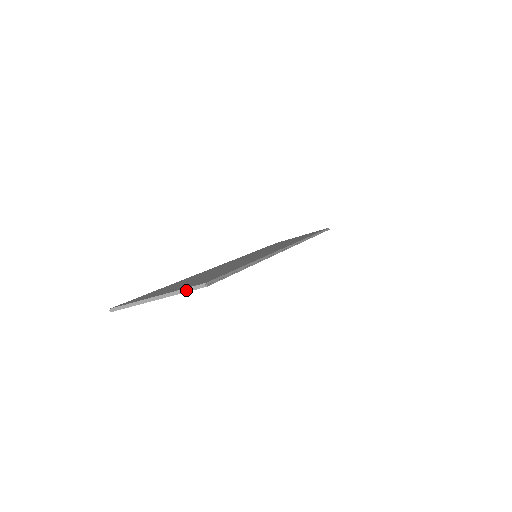
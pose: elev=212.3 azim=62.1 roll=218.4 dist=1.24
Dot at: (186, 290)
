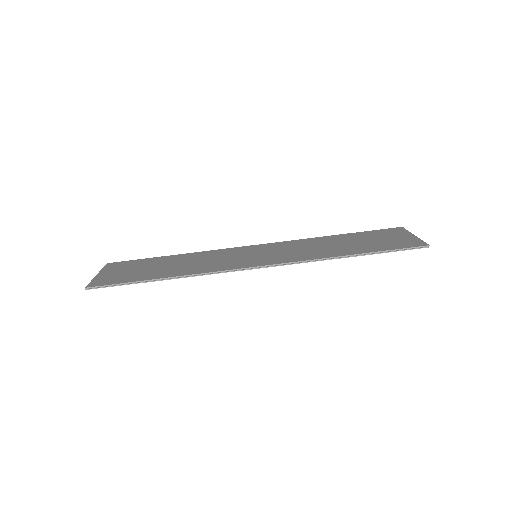
Dot at: (90, 283)
